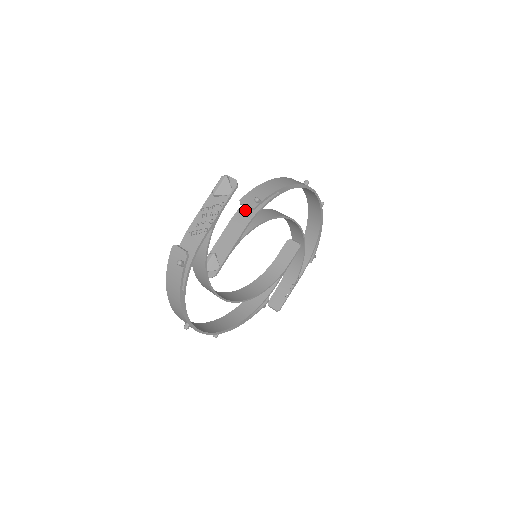
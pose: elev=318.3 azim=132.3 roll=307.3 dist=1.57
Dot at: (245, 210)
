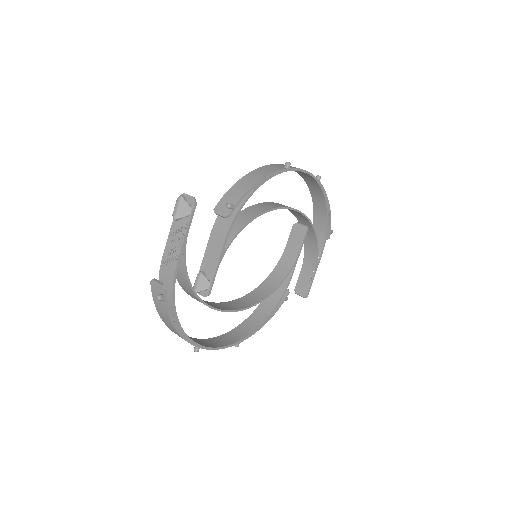
Dot at: (222, 218)
